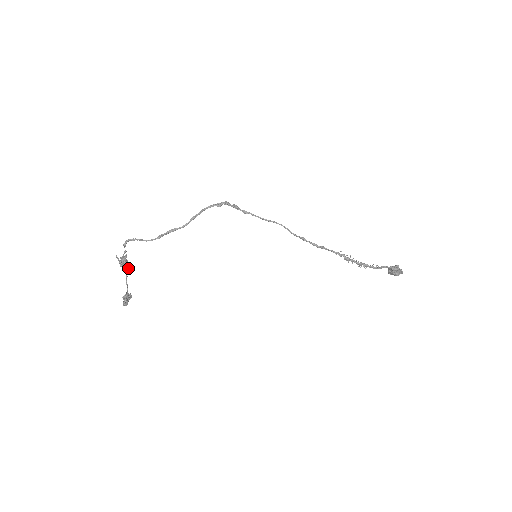
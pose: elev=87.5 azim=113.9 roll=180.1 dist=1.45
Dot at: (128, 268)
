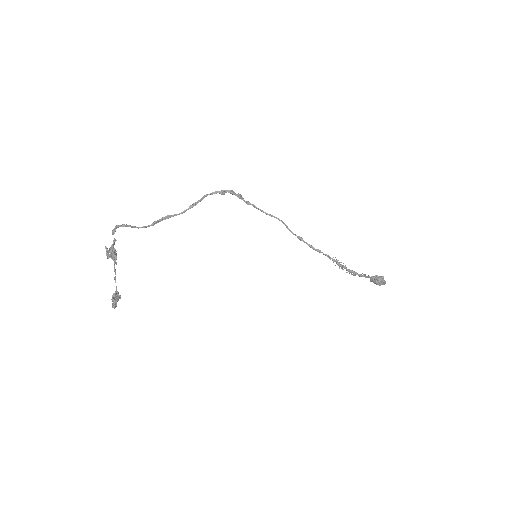
Dot at: occluded
